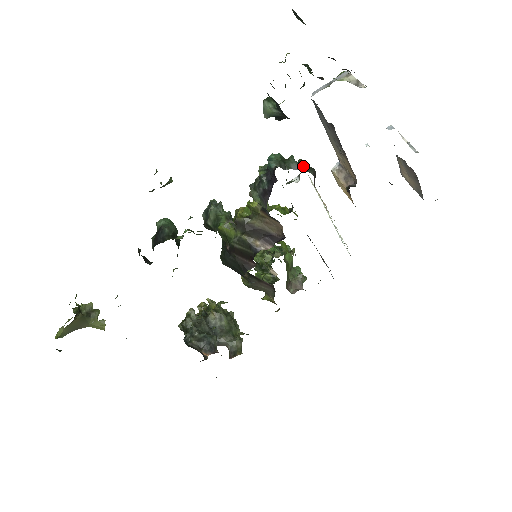
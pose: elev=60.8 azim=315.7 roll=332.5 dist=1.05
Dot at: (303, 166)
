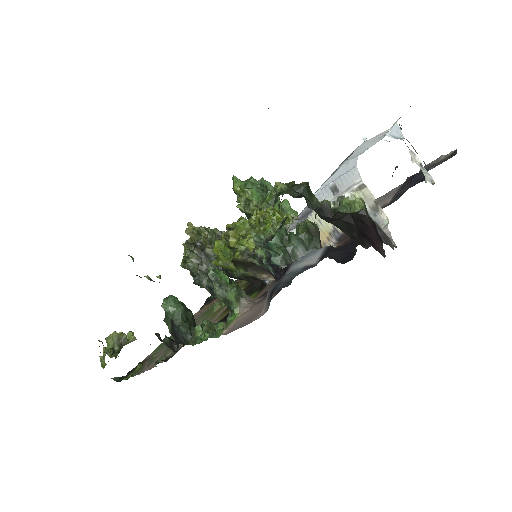
Dot at: (307, 242)
